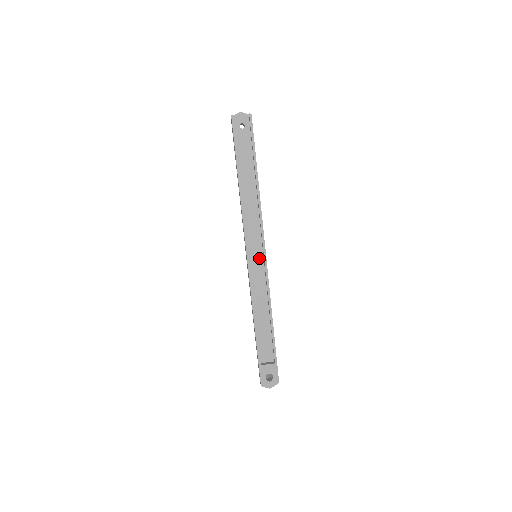
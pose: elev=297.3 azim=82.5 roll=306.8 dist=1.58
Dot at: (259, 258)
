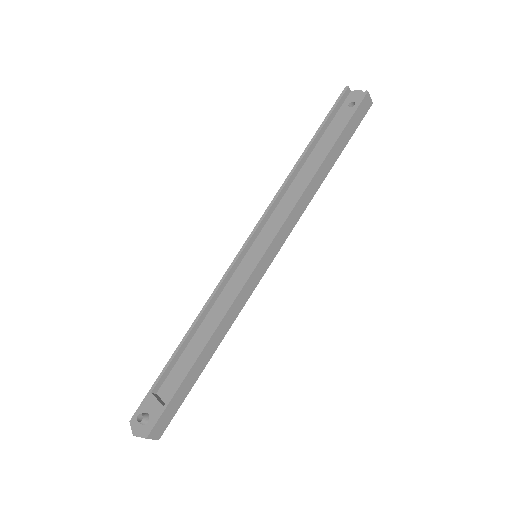
Dot at: (256, 260)
